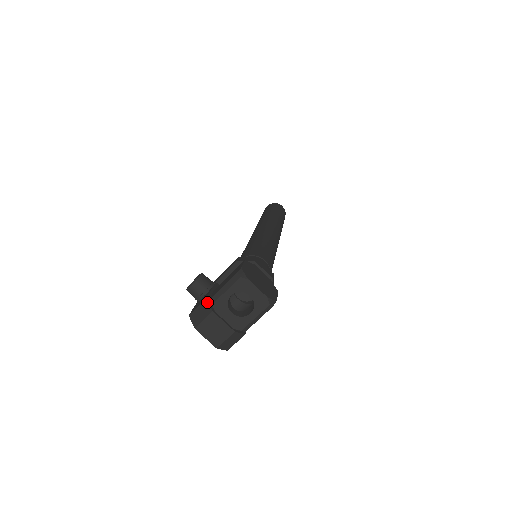
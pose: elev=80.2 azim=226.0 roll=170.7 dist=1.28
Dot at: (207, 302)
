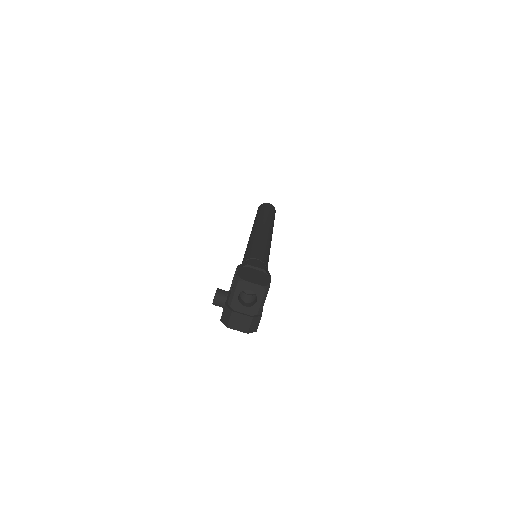
Dot at: (226, 307)
